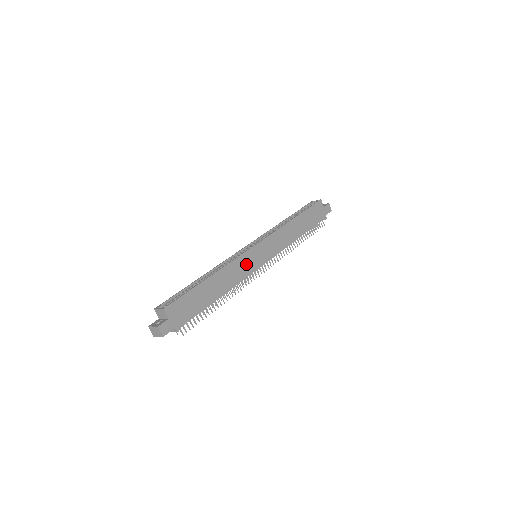
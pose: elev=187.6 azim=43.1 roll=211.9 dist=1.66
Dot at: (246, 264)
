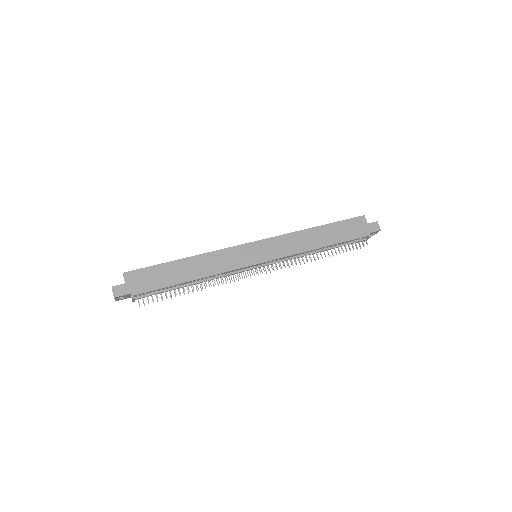
Dot at: (235, 257)
